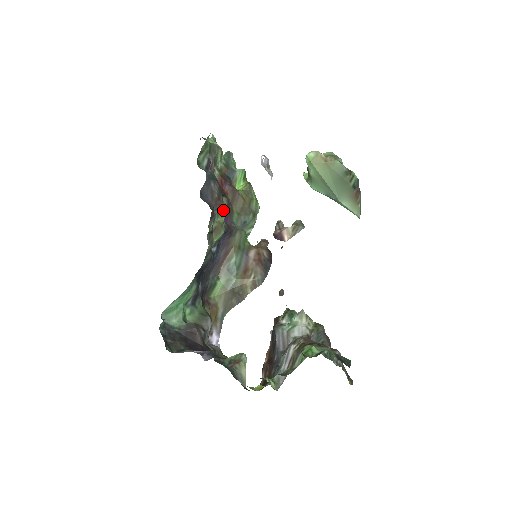
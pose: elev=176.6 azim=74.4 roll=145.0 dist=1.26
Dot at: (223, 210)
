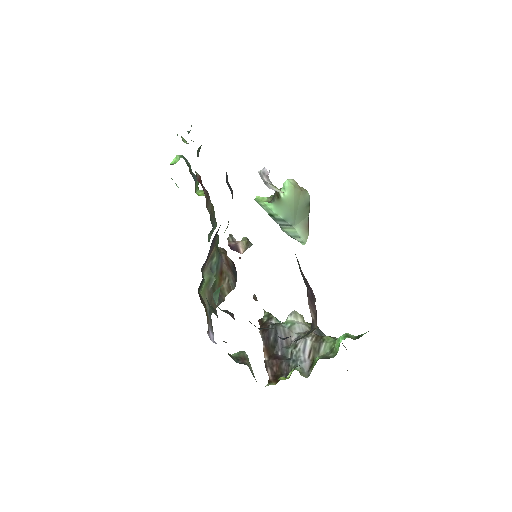
Dot at: occluded
